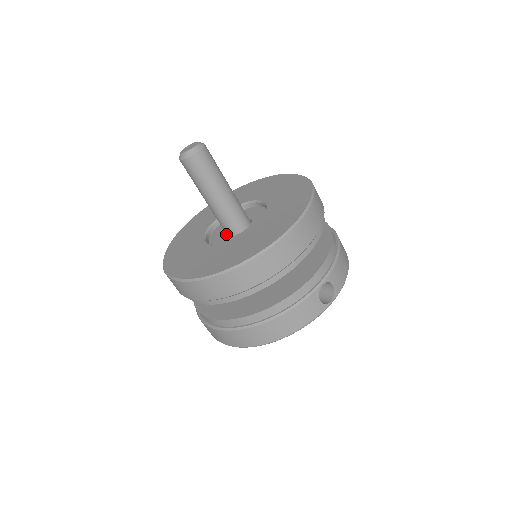
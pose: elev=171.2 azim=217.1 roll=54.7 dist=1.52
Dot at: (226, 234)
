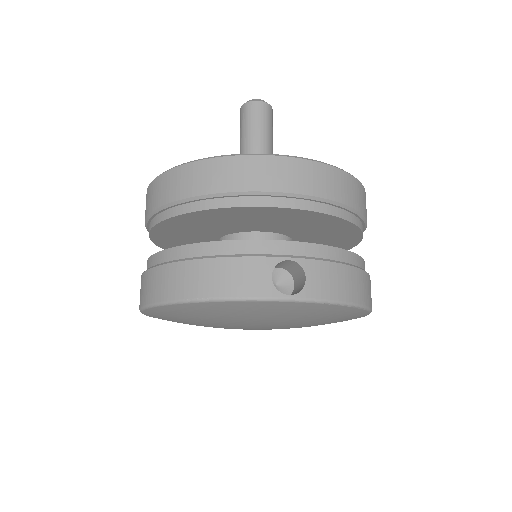
Dot at: occluded
